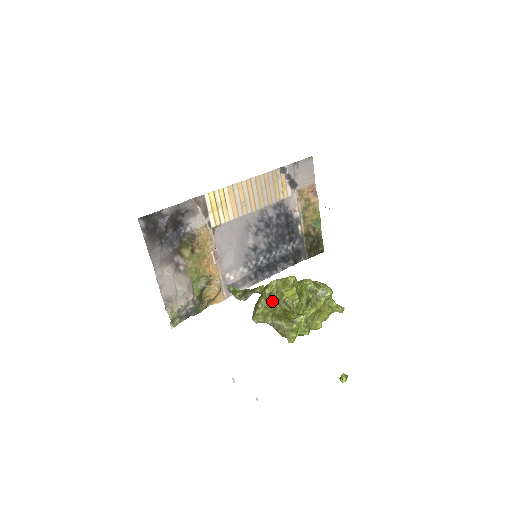
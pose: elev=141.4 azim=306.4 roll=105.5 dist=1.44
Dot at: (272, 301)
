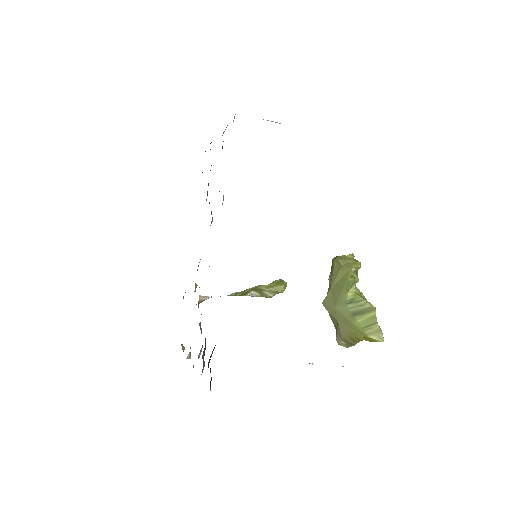
Dot at: occluded
